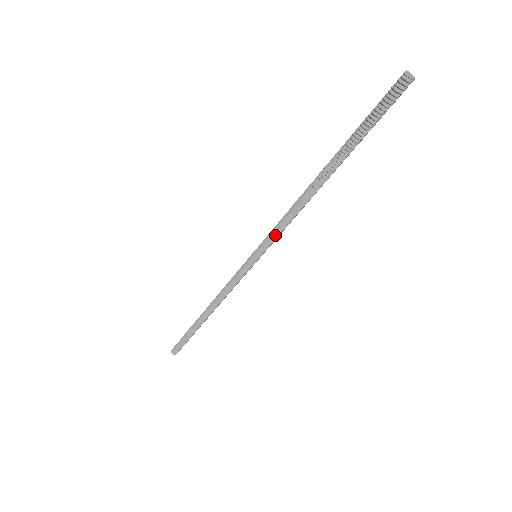
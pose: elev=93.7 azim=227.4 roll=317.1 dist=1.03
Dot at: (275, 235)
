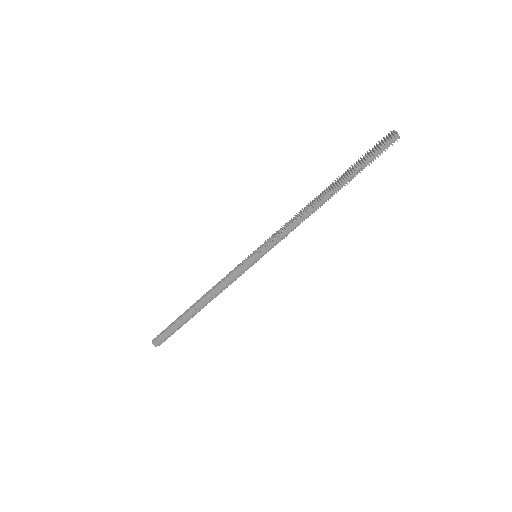
Dot at: (275, 235)
